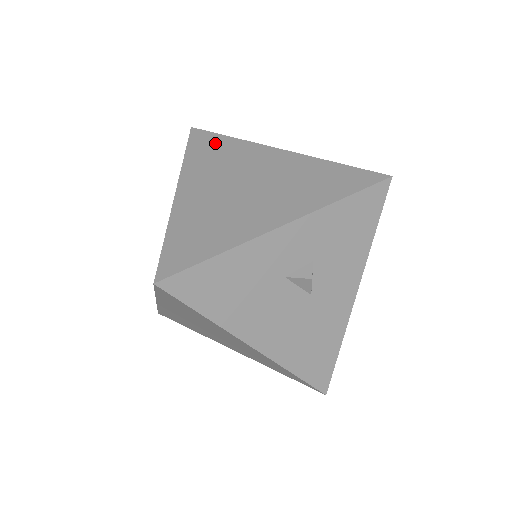
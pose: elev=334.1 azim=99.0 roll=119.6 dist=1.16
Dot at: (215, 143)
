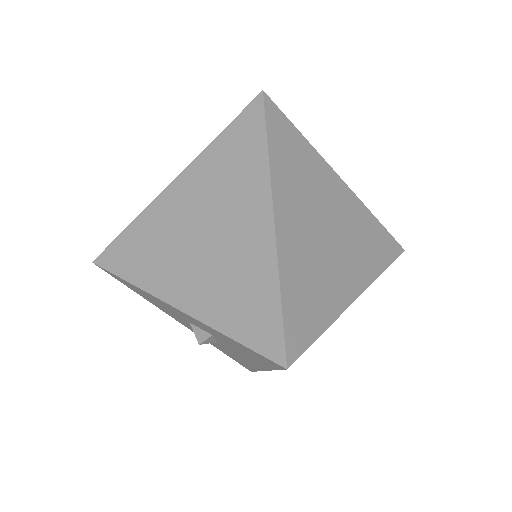
Dot at: (248, 144)
